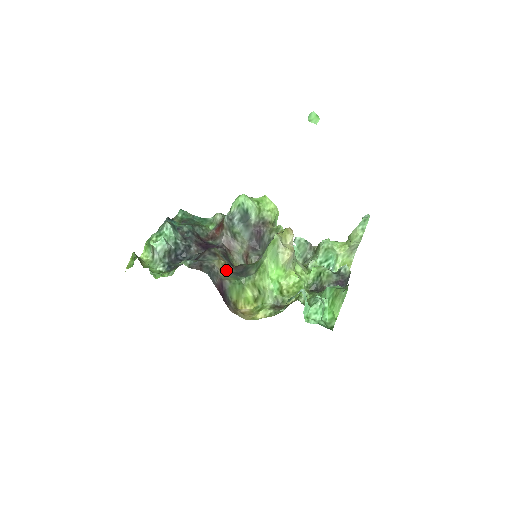
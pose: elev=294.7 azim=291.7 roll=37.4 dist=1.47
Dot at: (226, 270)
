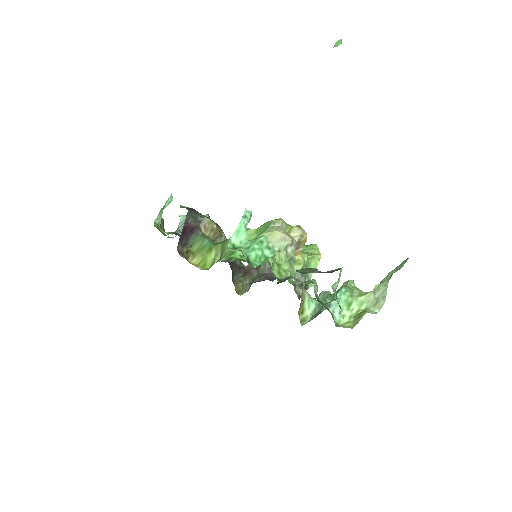
Dot at: (213, 237)
